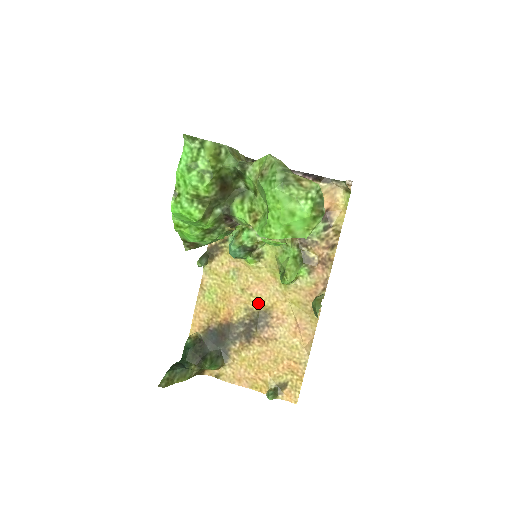
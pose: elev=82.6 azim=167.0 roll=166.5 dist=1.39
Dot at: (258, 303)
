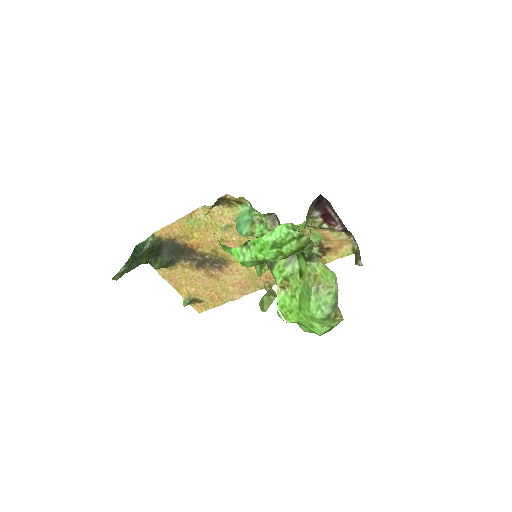
Dot at: (226, 253)
